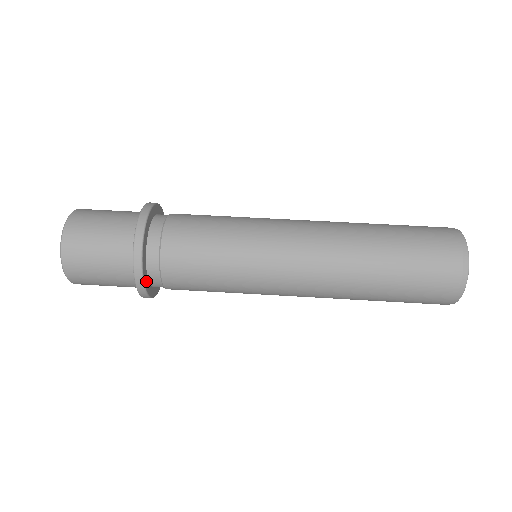
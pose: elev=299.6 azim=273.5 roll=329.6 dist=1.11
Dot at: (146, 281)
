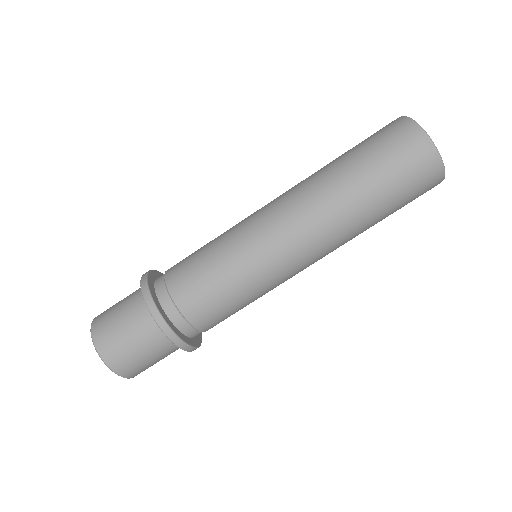
Dot at: (199, 338)
